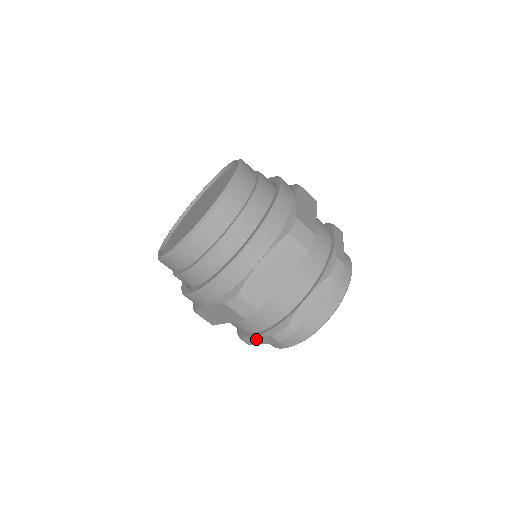
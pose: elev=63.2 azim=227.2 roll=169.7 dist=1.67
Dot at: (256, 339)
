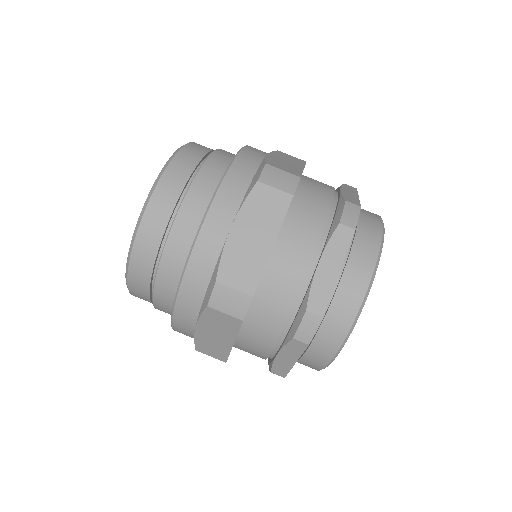
Dot at: (283, 358)
